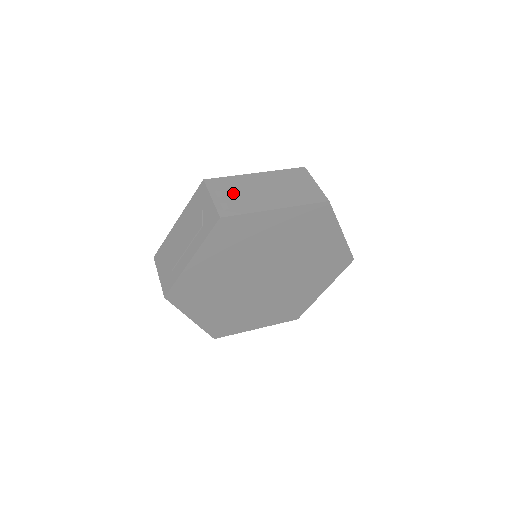
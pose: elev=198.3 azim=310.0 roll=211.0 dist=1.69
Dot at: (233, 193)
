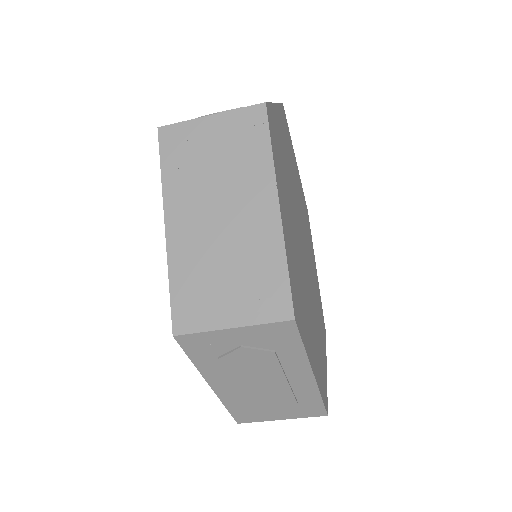
Dot at: occluded
